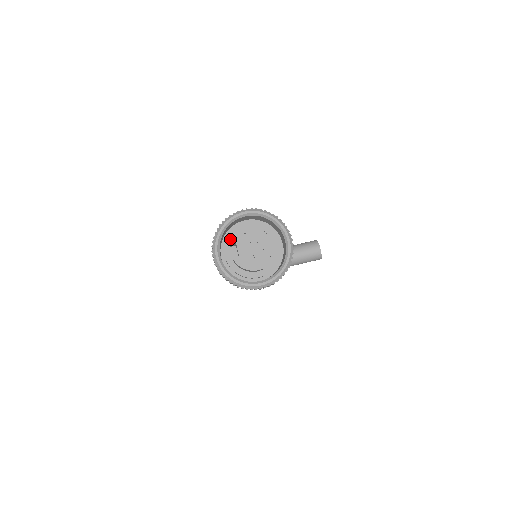
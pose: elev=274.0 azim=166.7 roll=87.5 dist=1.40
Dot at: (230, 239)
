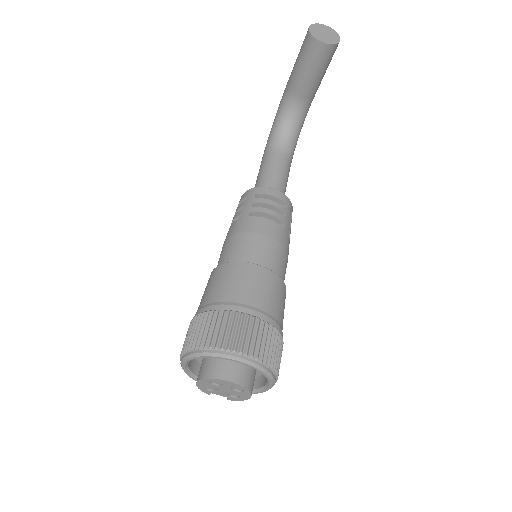
Dot at: occluded
